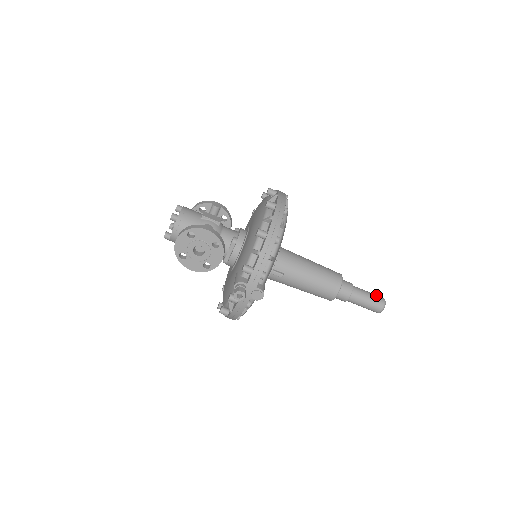
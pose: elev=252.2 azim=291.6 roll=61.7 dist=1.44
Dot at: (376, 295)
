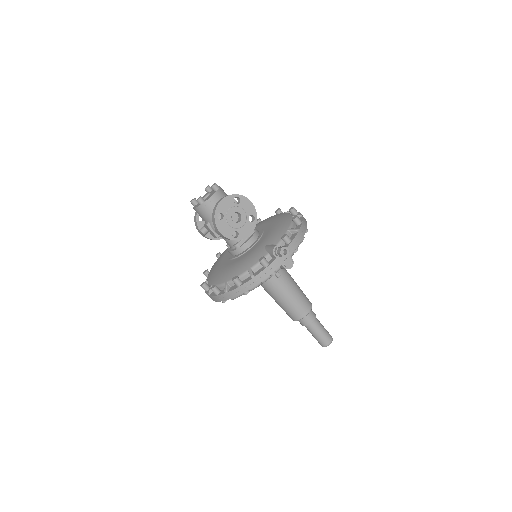
Dot at: occluded
